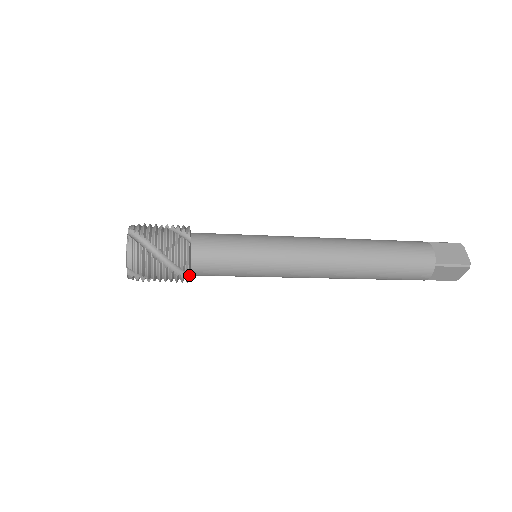
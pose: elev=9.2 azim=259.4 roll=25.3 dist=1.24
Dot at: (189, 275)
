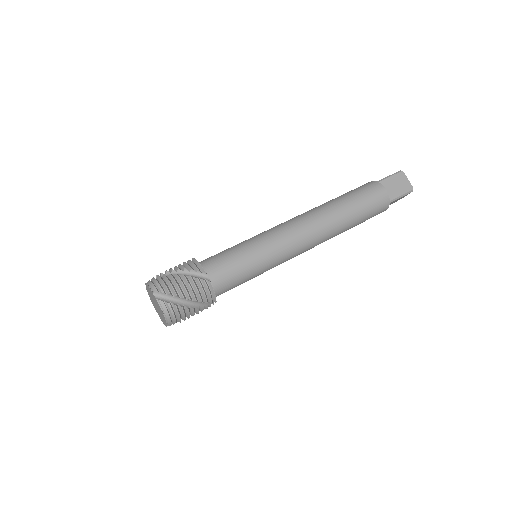
Dot at: occluded
